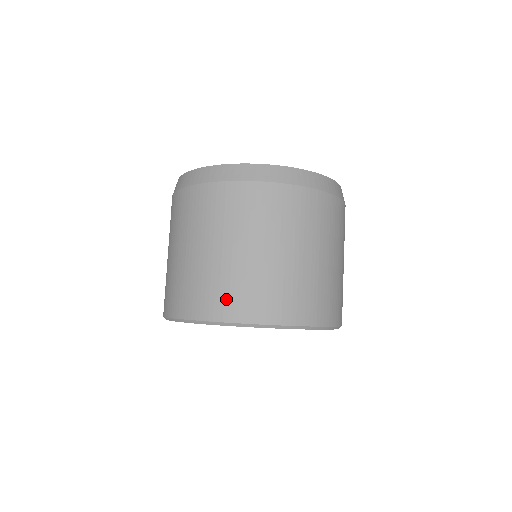
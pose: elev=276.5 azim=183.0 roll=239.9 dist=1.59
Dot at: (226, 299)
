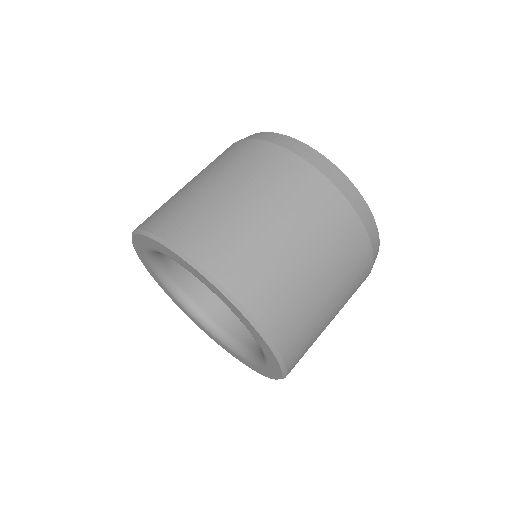
Dot at: (279, 308)
